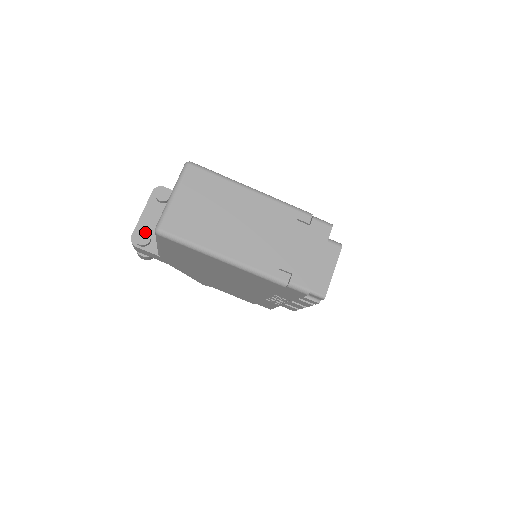
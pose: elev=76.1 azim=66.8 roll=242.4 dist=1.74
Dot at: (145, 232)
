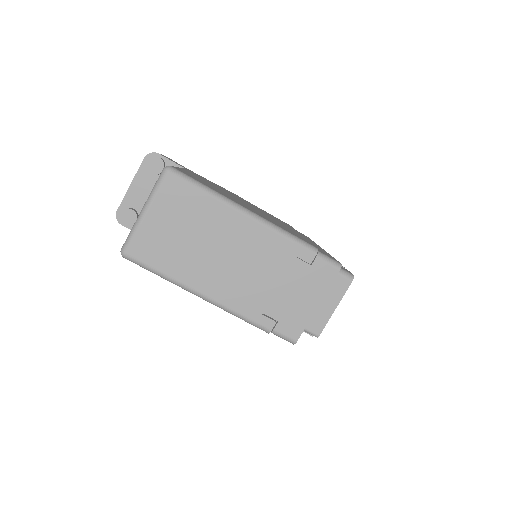
Dot at: (131, 211)
